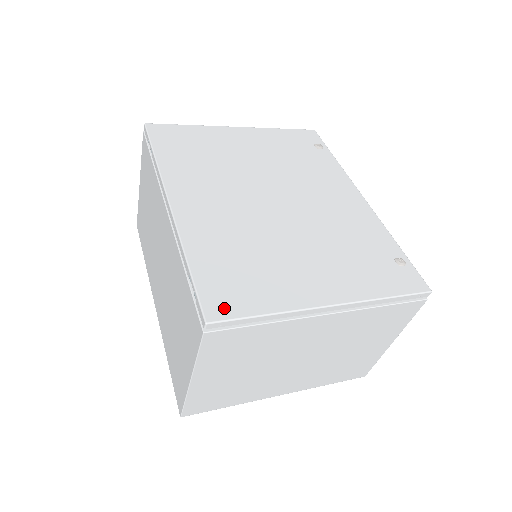
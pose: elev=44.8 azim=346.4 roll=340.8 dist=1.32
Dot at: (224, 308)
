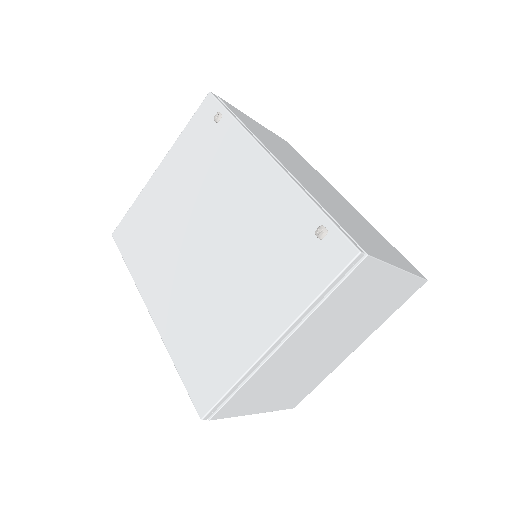
Dot at: (206, 399)
